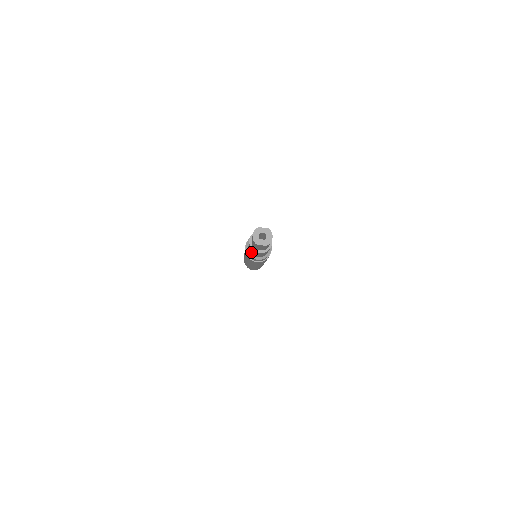
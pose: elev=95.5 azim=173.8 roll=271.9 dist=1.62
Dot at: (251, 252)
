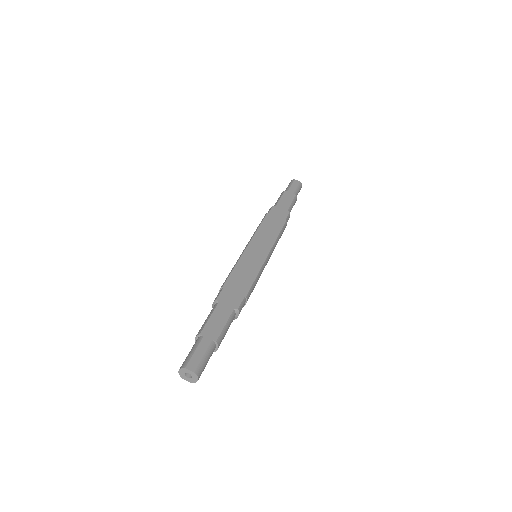
Dot at: occluded
